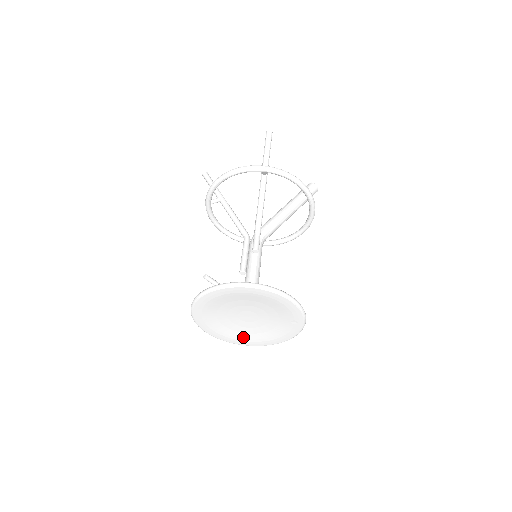
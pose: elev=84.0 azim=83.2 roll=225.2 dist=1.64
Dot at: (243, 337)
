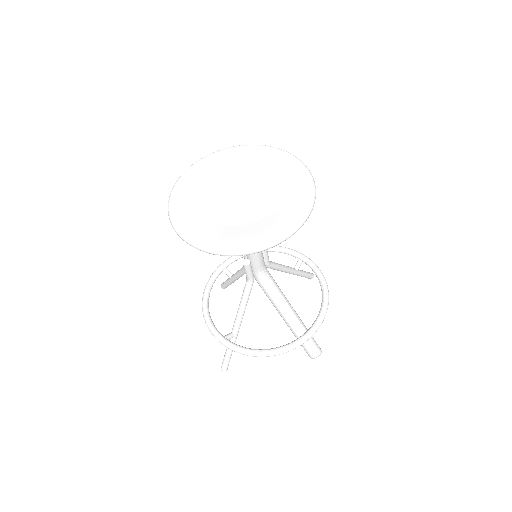
Dot at: (202, 224)
